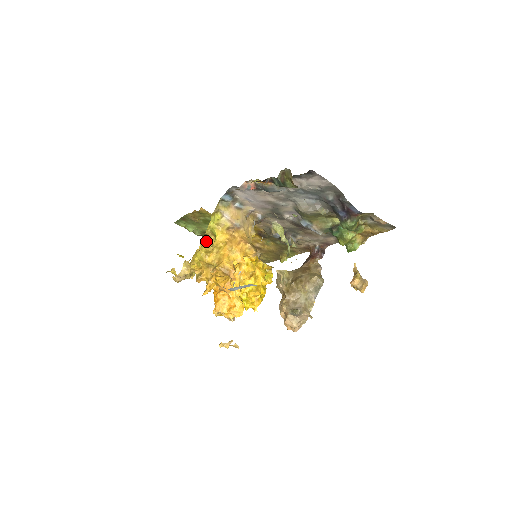
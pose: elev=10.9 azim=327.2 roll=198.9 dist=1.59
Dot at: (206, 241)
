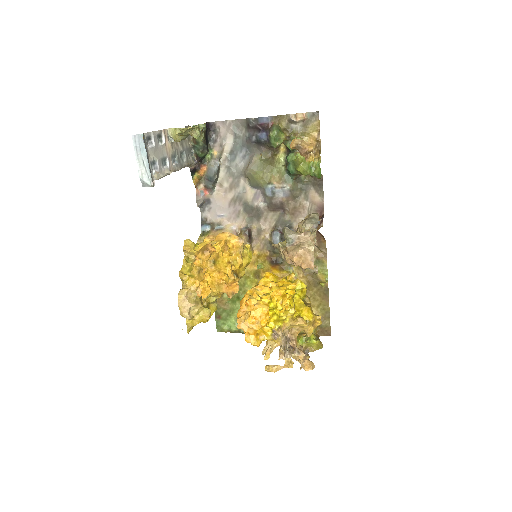
Dot at: (184, 246)
